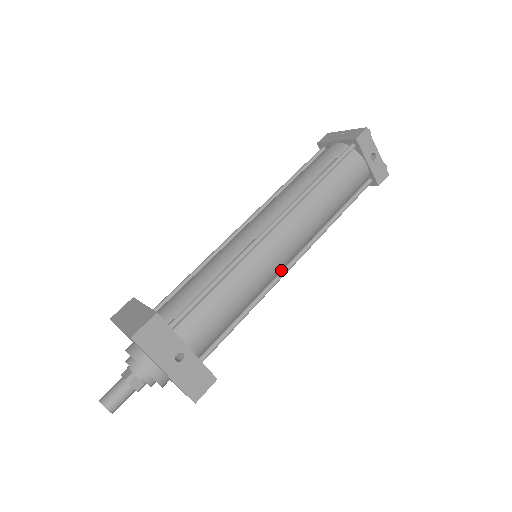
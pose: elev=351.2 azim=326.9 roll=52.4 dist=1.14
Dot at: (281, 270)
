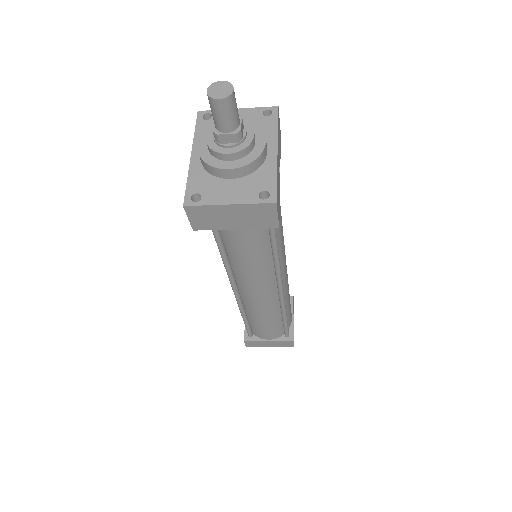
Dot at: occluded
